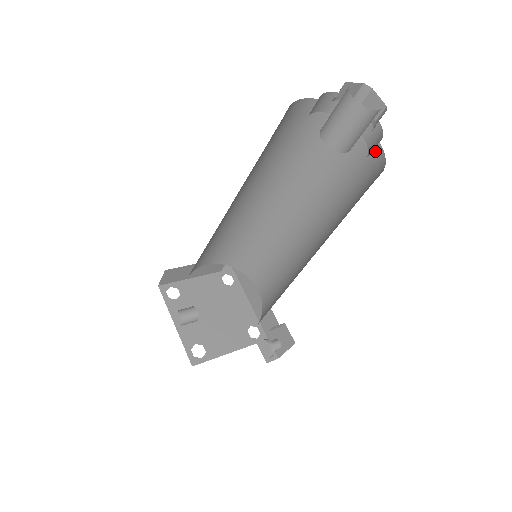
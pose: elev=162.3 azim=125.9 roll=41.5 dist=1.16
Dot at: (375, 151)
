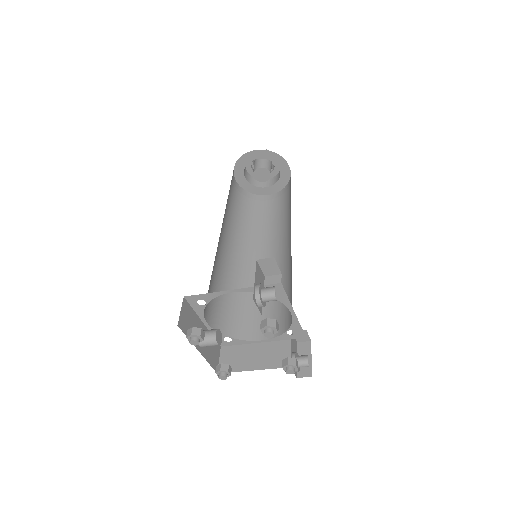
Dot at: occluded
